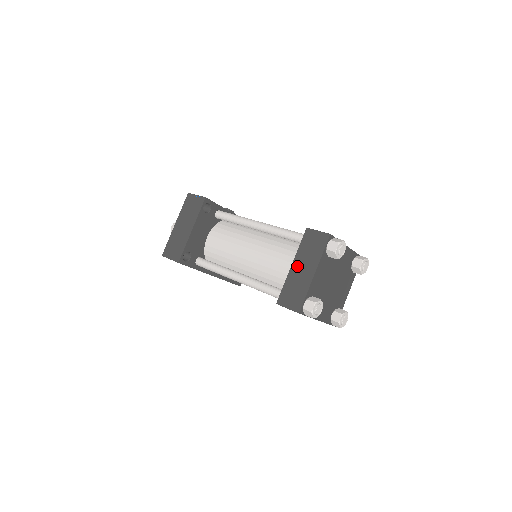
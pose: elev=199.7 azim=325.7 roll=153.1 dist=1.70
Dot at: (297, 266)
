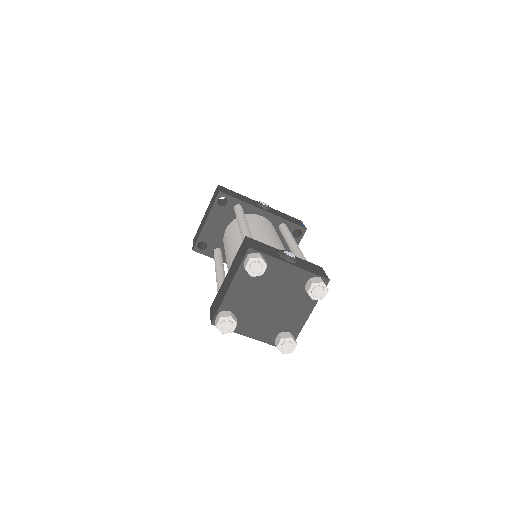
Dot at: (228, 275)
